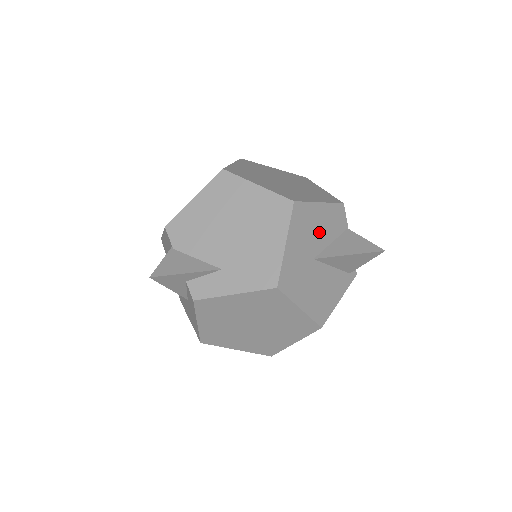
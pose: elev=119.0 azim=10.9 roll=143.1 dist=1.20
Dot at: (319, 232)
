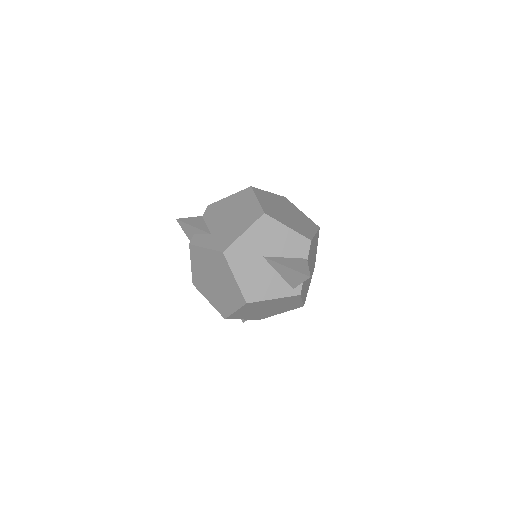
Dot at: (277, 244)
